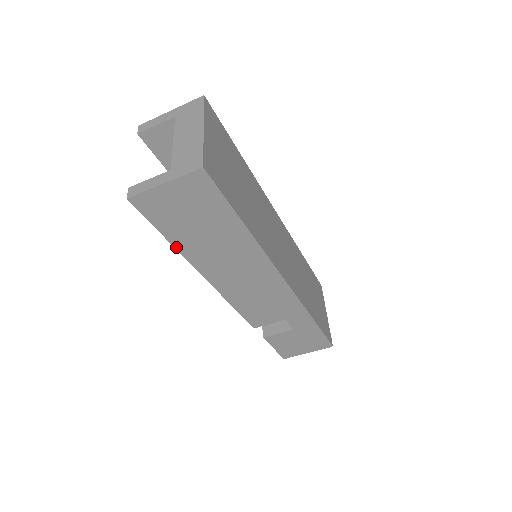
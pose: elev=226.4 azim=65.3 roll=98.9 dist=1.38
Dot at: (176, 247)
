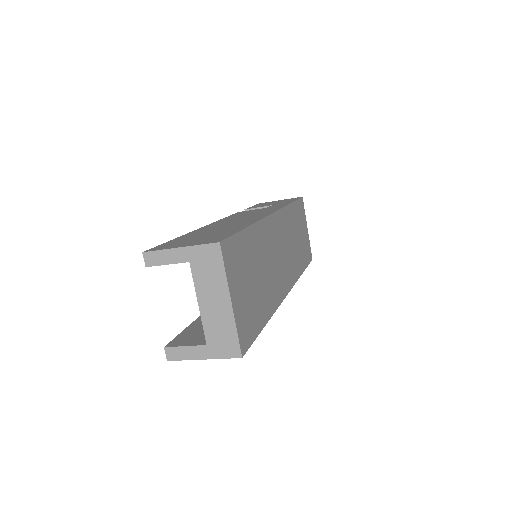
Dot at: occluded
